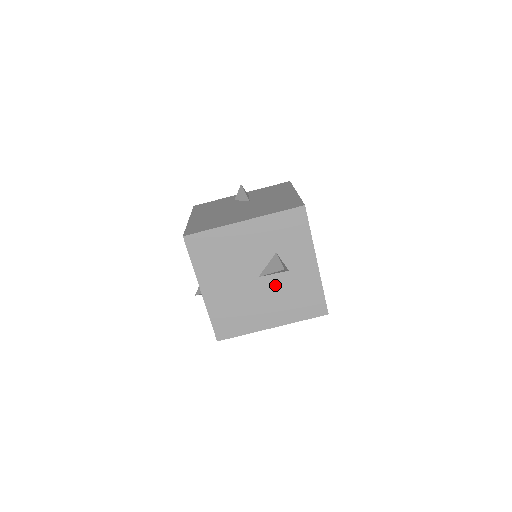
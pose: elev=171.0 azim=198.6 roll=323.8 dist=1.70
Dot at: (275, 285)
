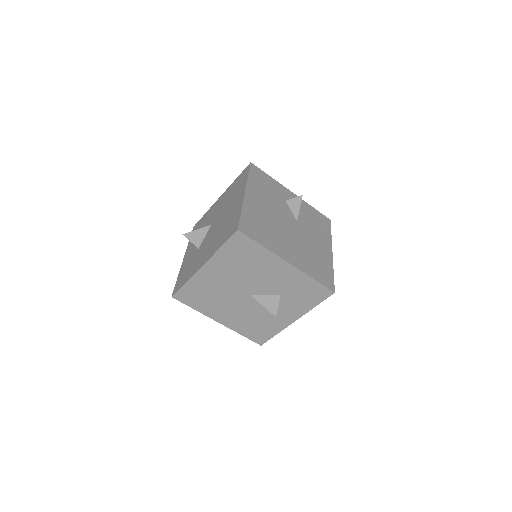
Dot at: (254, 307)
